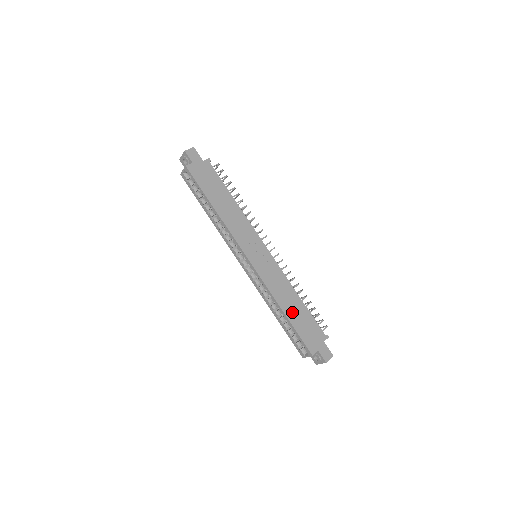
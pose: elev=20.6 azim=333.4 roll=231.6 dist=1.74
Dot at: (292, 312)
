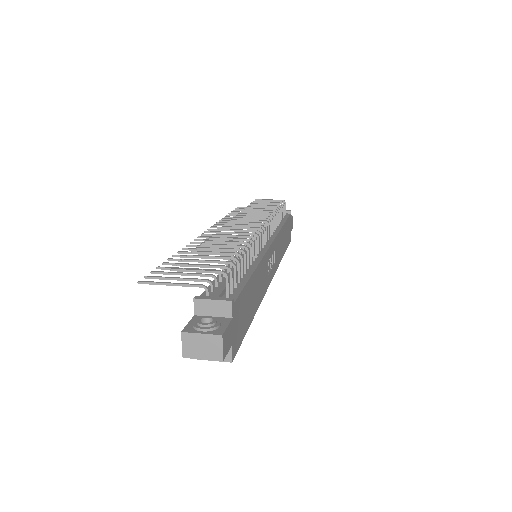
Dot at: (284, 244)
